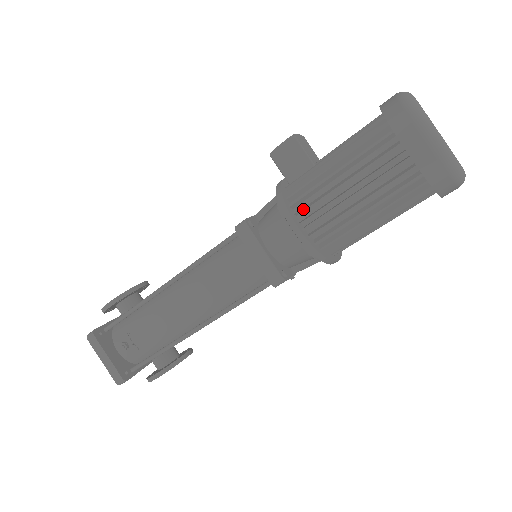
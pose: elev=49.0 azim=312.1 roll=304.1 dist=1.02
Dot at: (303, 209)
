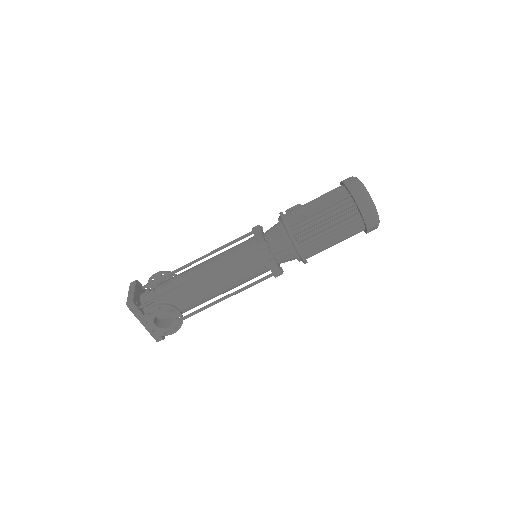
Dot at: (290, 214)
